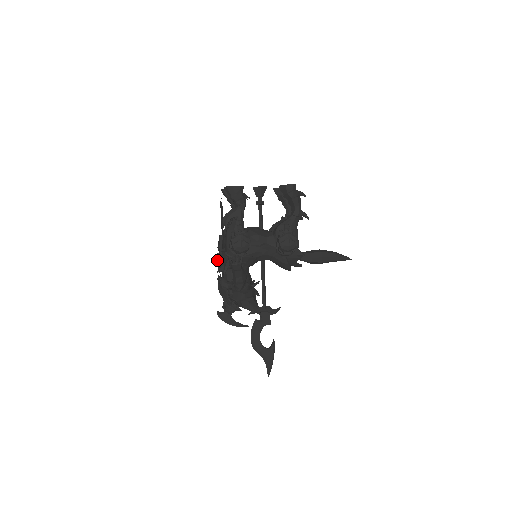
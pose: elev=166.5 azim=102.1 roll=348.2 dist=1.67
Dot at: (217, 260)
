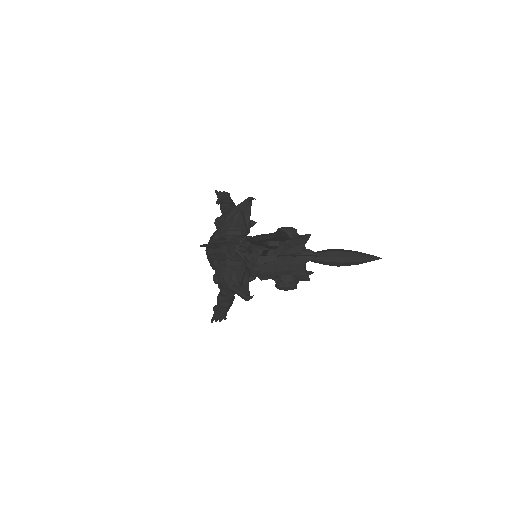
Dot at: occluded
